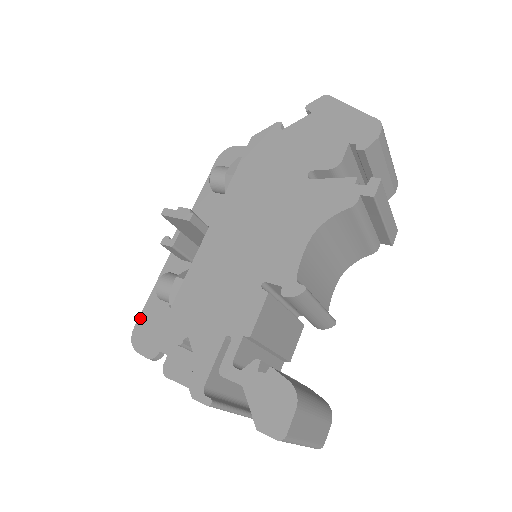
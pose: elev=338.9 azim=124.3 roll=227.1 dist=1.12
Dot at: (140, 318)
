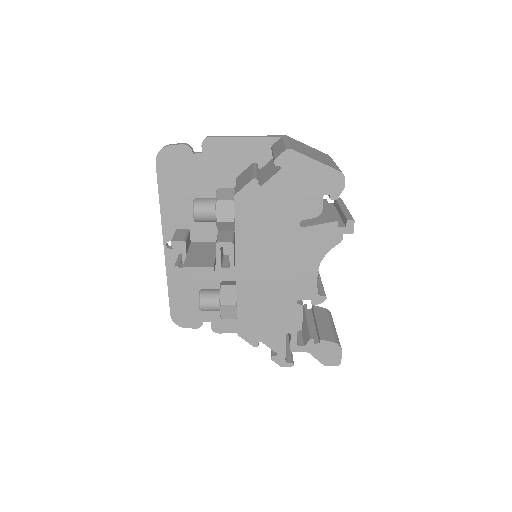
Dot at: (171, 308)
